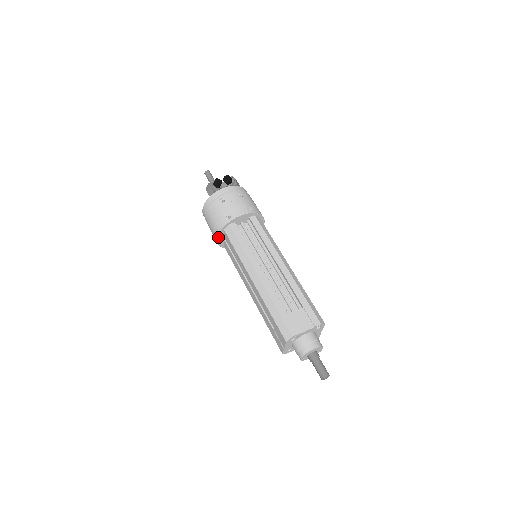
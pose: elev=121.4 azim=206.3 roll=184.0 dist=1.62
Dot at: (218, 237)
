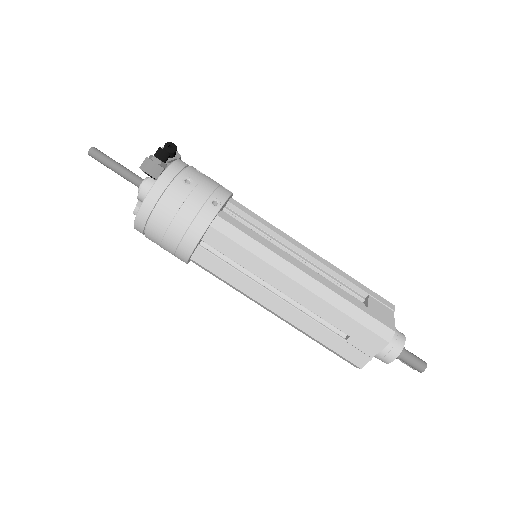
Dot at: (198, 242)
